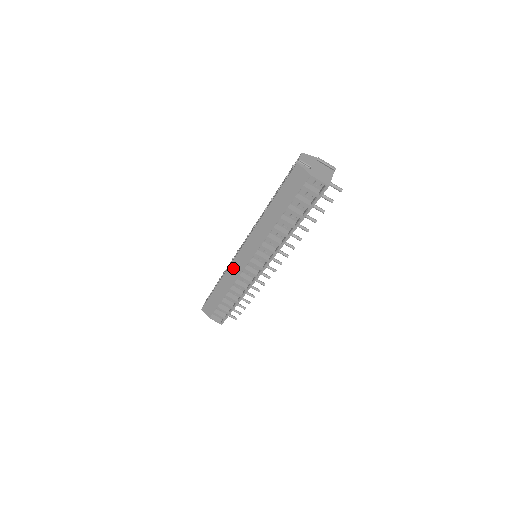
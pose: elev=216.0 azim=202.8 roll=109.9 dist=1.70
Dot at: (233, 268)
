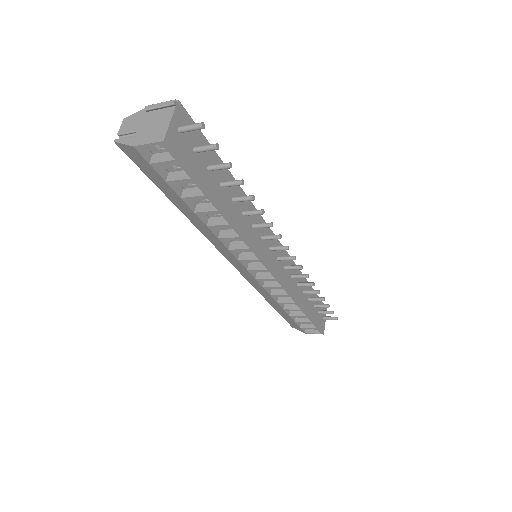
Dot at: (251, 282)
